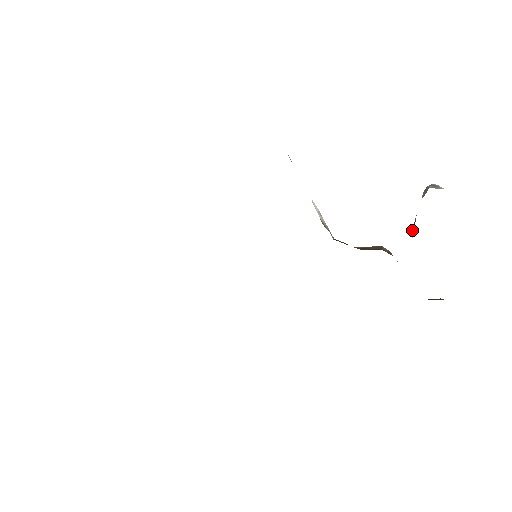
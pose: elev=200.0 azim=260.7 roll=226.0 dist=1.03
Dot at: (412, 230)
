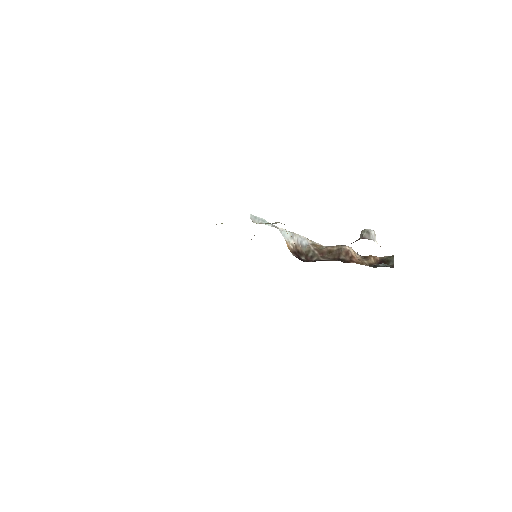
Dot at: (357, 254)
